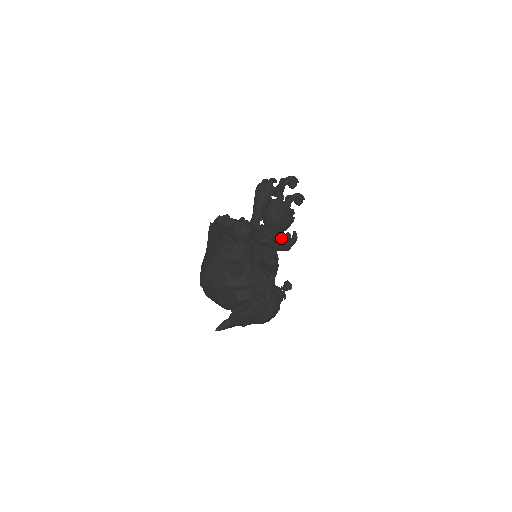
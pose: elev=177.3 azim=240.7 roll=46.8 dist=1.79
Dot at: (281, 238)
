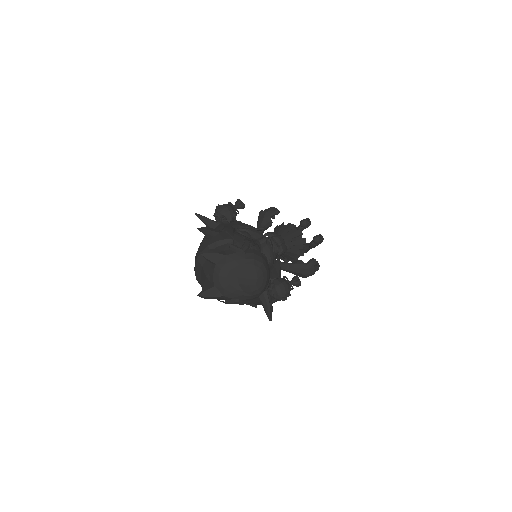
Dot at: (283, 242)
